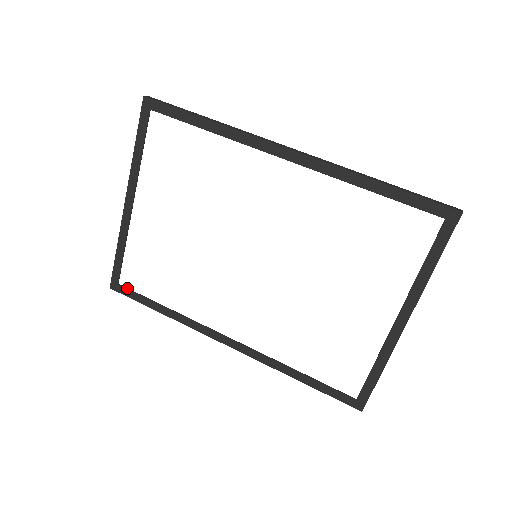
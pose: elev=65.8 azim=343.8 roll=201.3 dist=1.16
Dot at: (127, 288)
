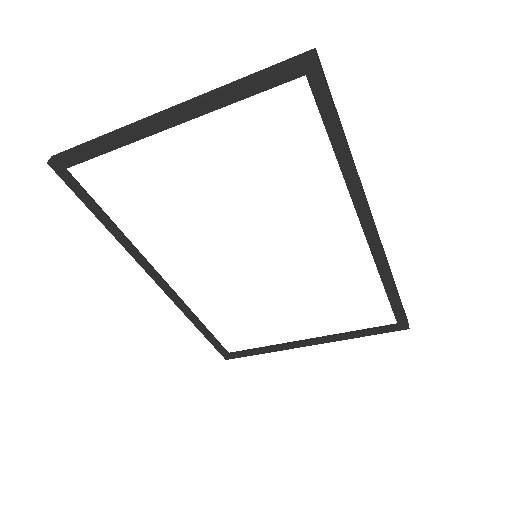
Dot at: (76, 180)
